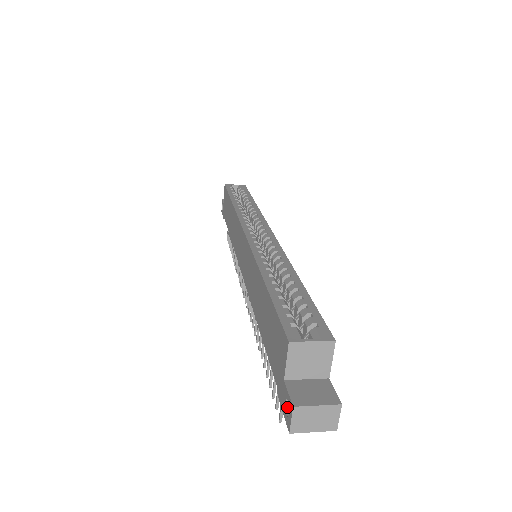
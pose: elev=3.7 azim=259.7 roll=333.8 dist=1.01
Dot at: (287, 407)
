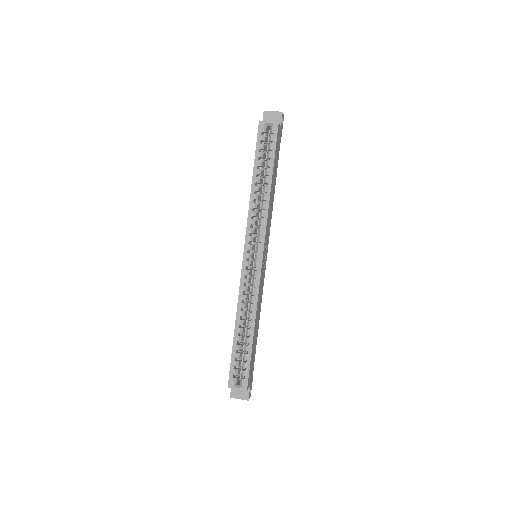
Dot at: occluded
